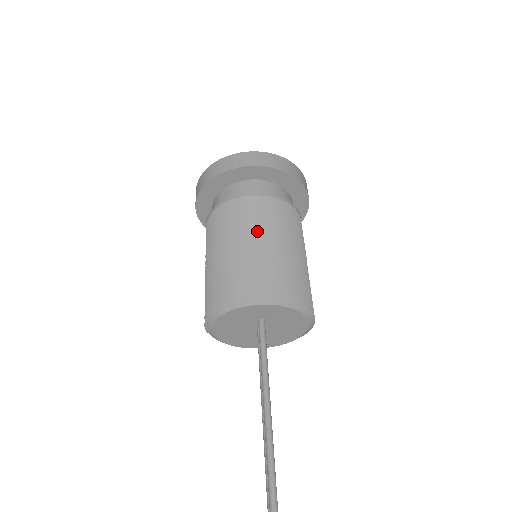
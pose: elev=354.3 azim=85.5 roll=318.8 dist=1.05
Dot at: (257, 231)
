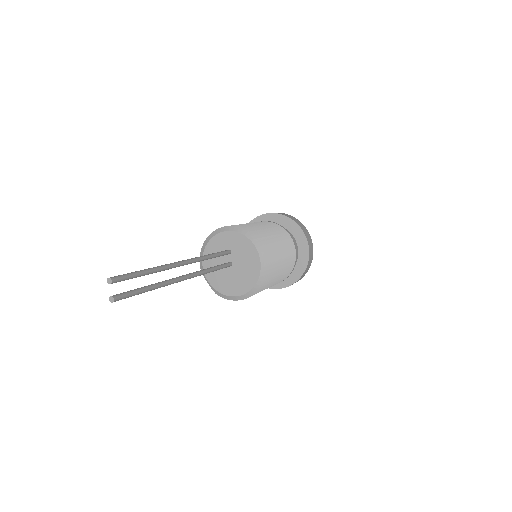
Dot at: occluded
